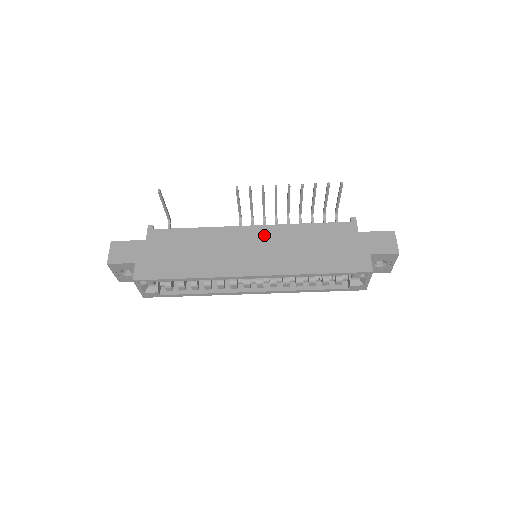
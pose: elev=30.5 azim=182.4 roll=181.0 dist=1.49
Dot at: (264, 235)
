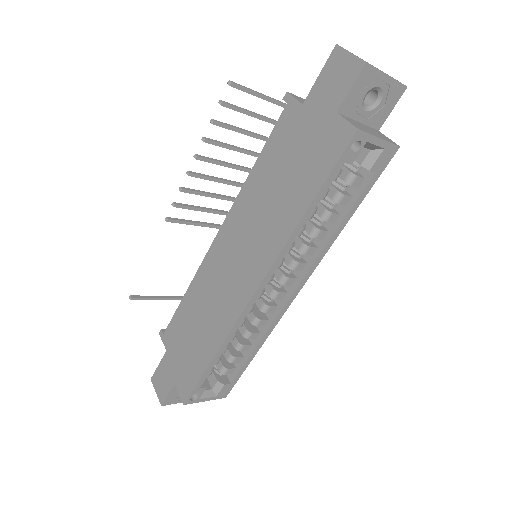
Dot at: (231, 232)
